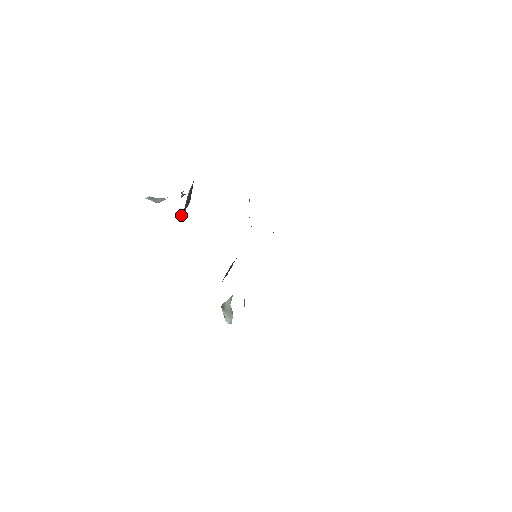
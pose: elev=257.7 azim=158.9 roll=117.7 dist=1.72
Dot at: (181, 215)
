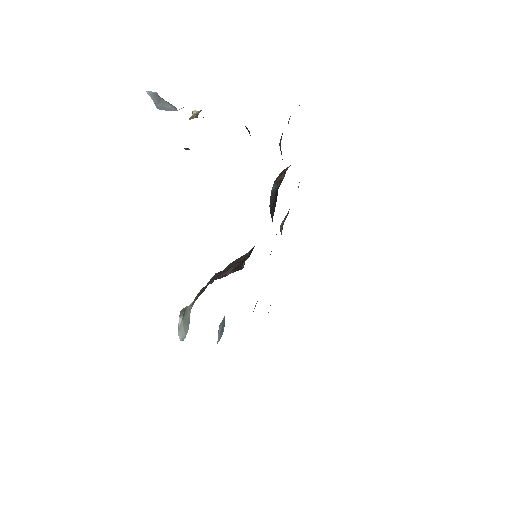
Dot at: occluded
